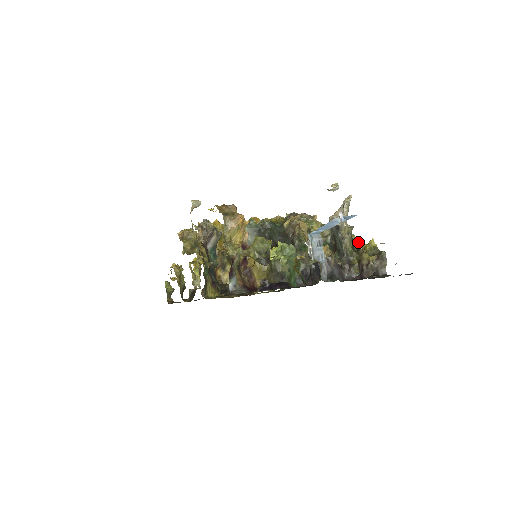
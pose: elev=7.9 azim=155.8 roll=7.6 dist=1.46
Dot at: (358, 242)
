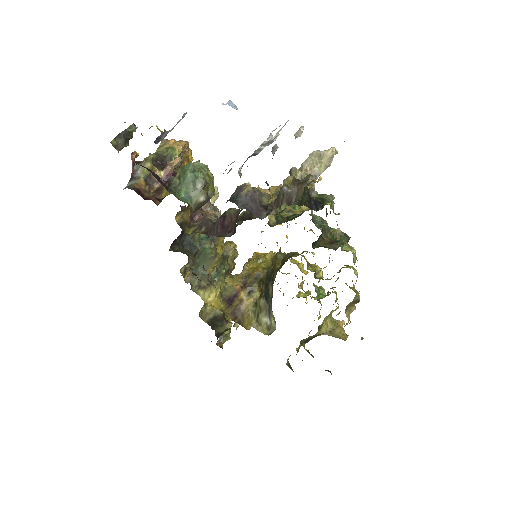
Dot at: (326, 202)
